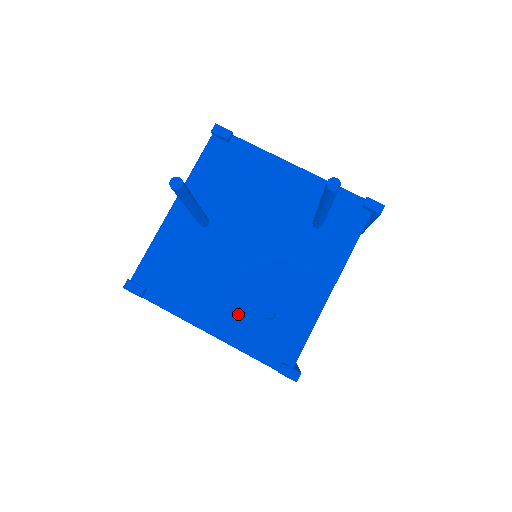
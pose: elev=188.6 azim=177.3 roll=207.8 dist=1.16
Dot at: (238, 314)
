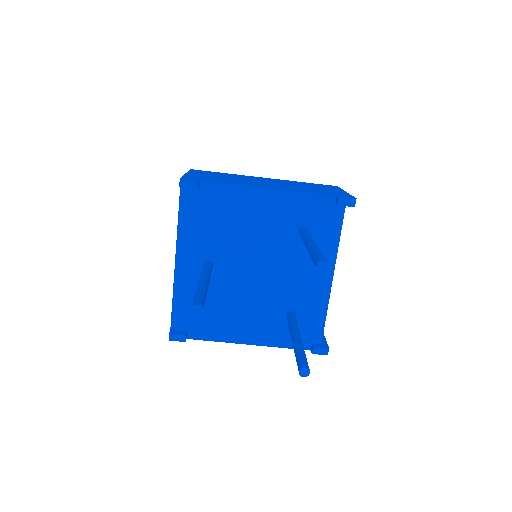
Dot at: (265, 323)
